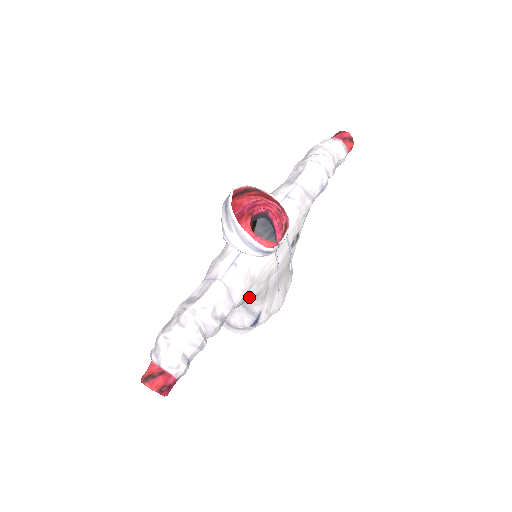
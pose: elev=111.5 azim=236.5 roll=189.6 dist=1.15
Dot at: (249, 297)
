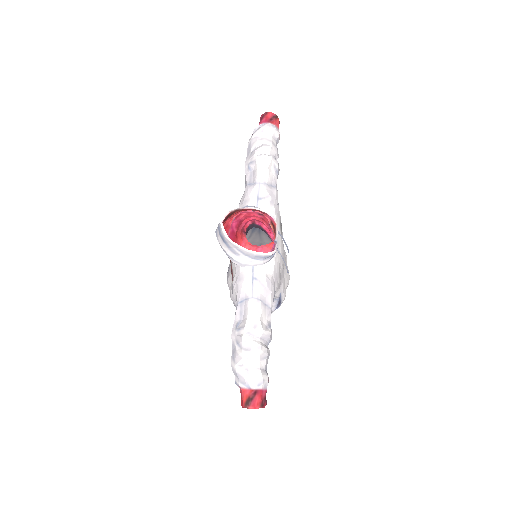
Dot at: occluded
